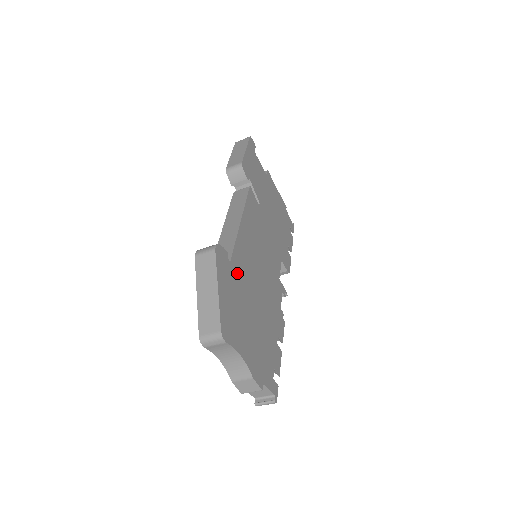
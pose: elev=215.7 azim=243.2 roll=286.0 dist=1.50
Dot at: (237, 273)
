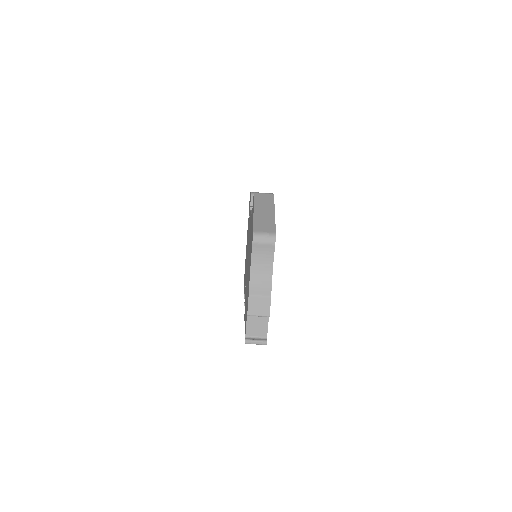
Dot at: occluded
